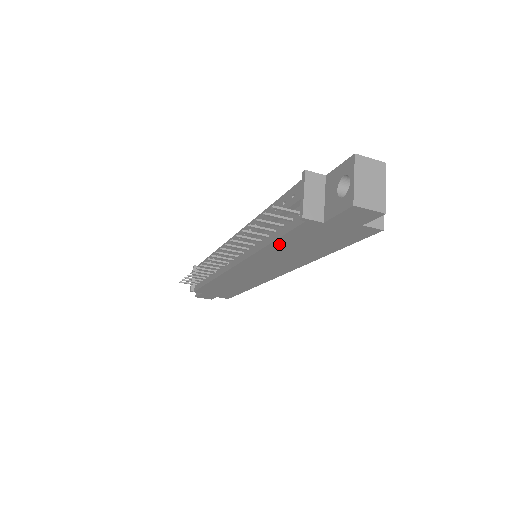
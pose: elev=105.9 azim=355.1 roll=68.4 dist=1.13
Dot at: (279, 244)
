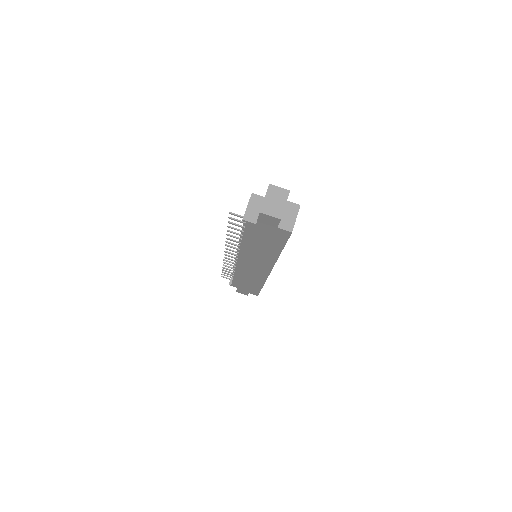
Dot at: (247, 241)
